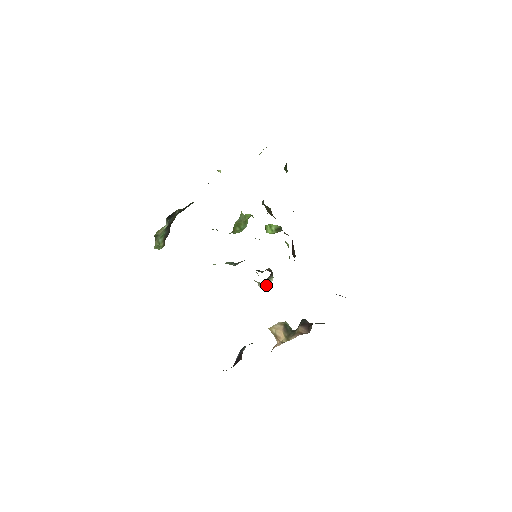
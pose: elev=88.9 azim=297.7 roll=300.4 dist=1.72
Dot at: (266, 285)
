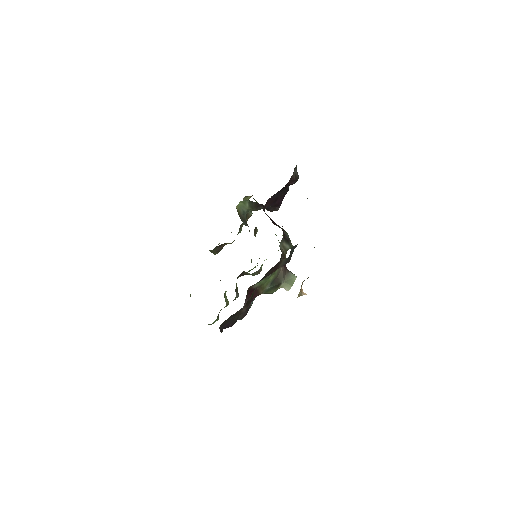
Dot at: (290, 283)
